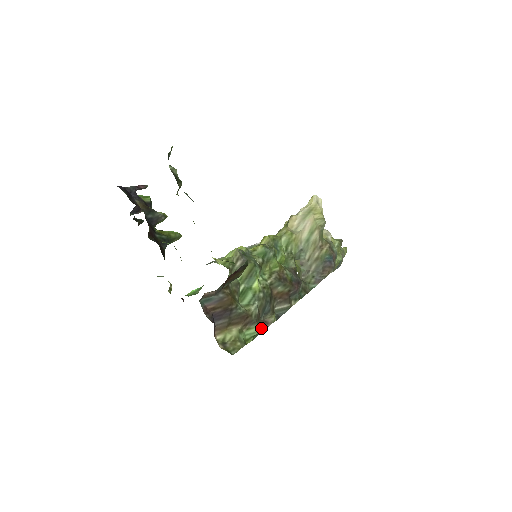
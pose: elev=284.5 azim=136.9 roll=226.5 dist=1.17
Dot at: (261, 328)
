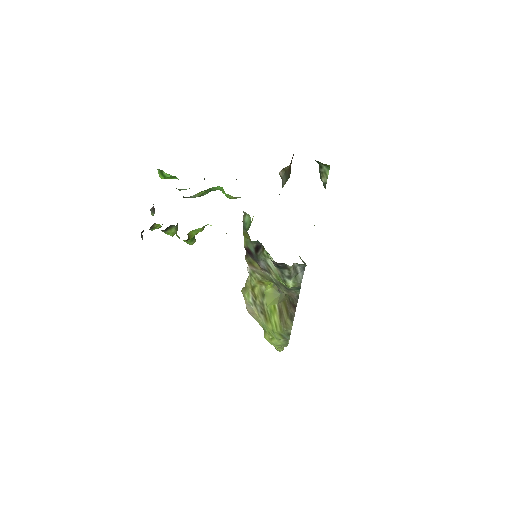
Dot at: occluded
